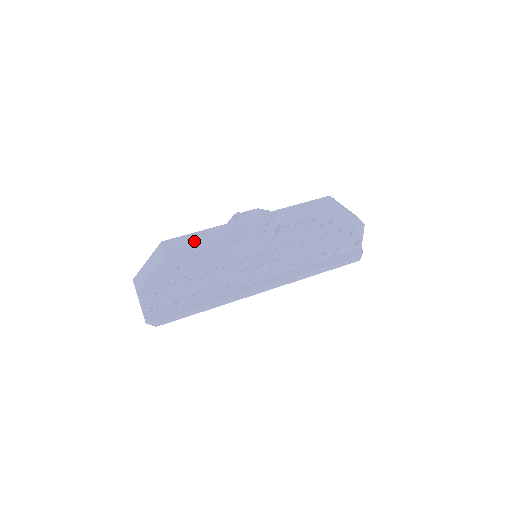
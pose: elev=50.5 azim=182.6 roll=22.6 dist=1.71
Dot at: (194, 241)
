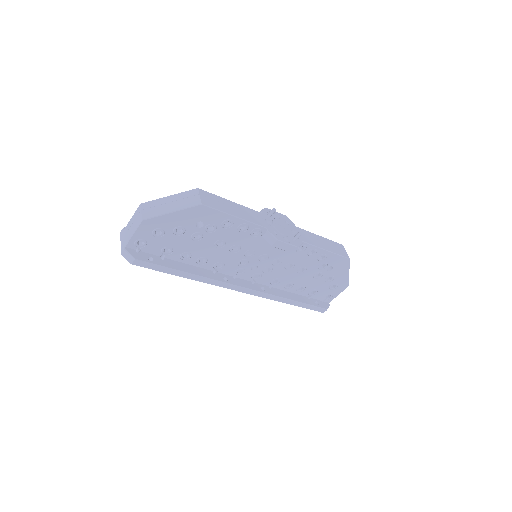
Dot at: (229, 209)
